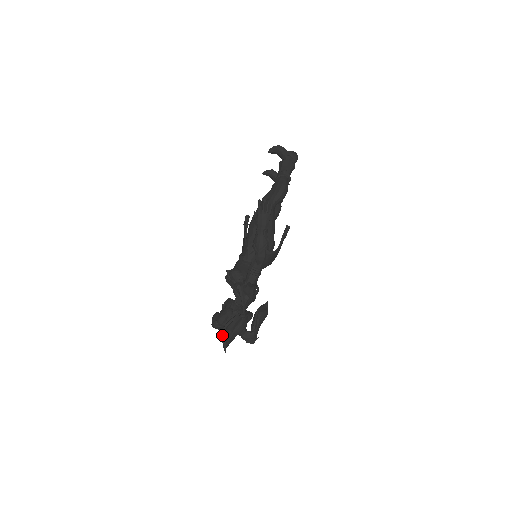
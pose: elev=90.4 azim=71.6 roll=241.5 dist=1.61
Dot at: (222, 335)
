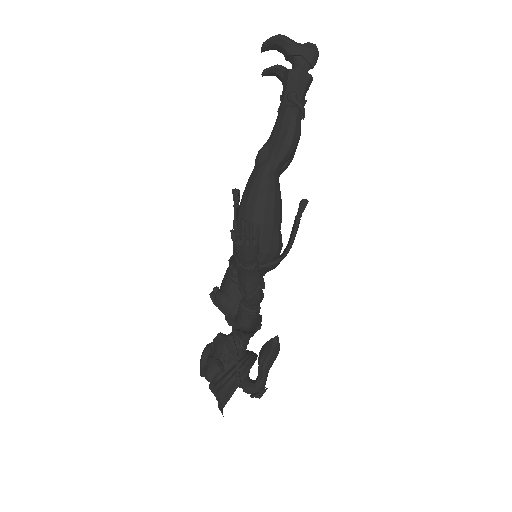
Dot at: (214, 392)
